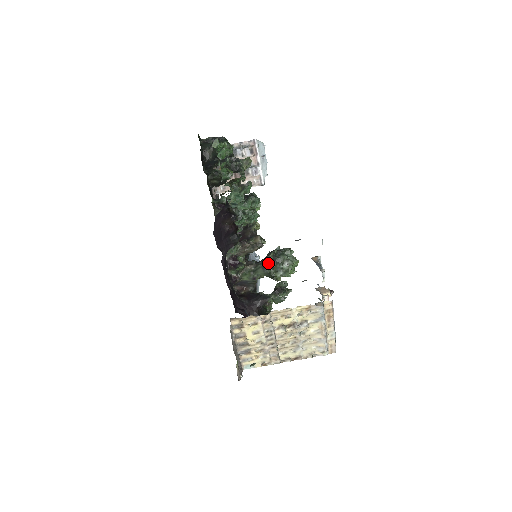
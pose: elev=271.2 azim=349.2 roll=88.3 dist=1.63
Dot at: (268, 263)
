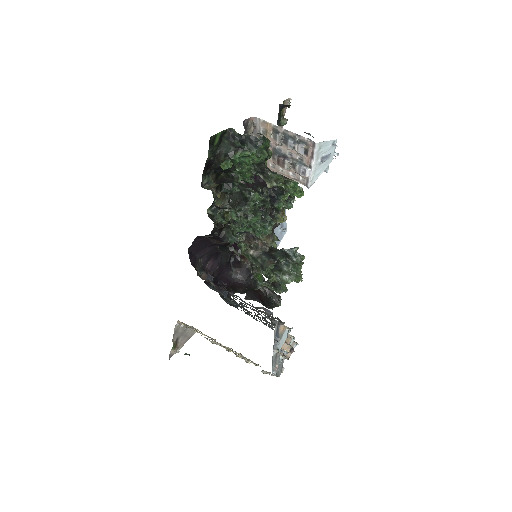
Dot at: (265, 269)
